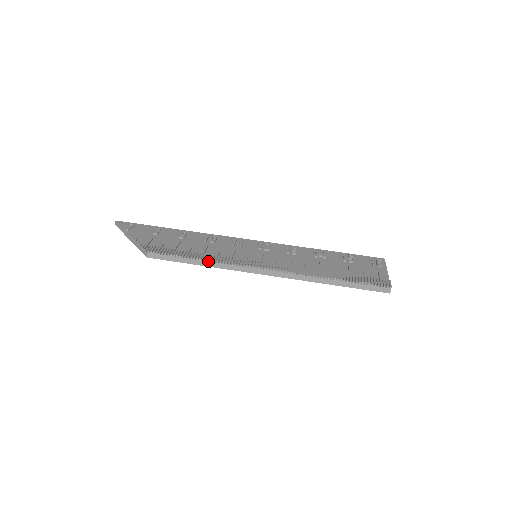
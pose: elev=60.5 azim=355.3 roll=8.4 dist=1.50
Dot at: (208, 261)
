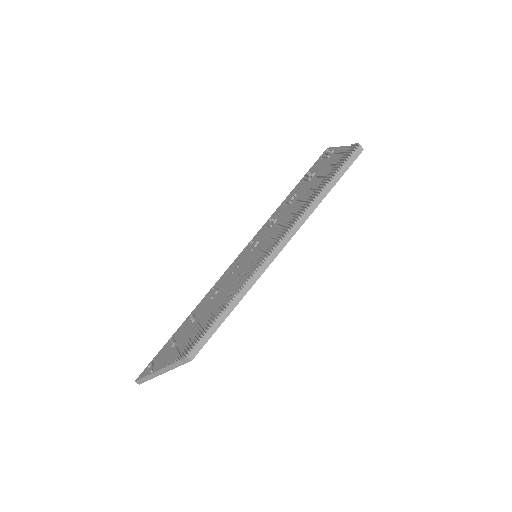
Dot at: (233, 299)
